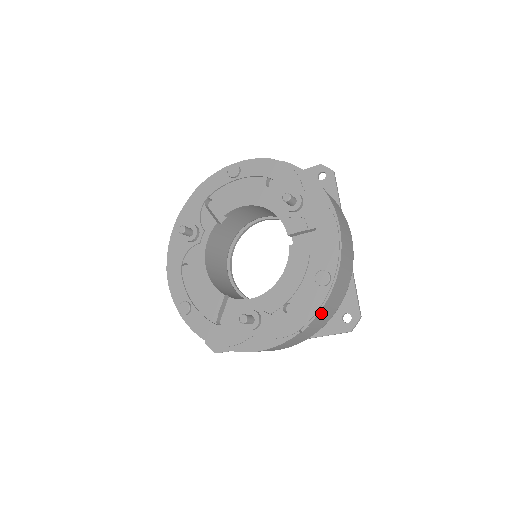
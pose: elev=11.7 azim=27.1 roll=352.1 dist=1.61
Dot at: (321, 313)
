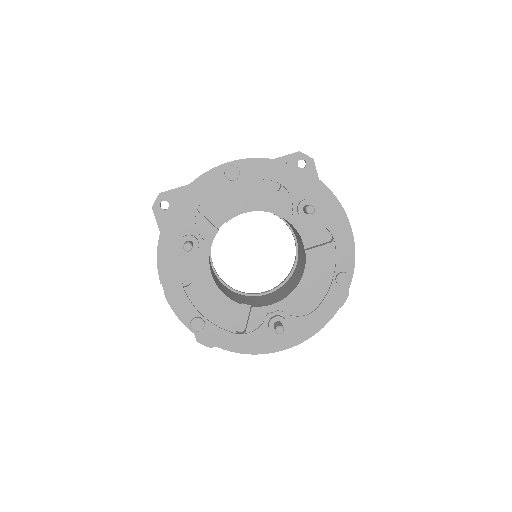
Dot at: occluded
